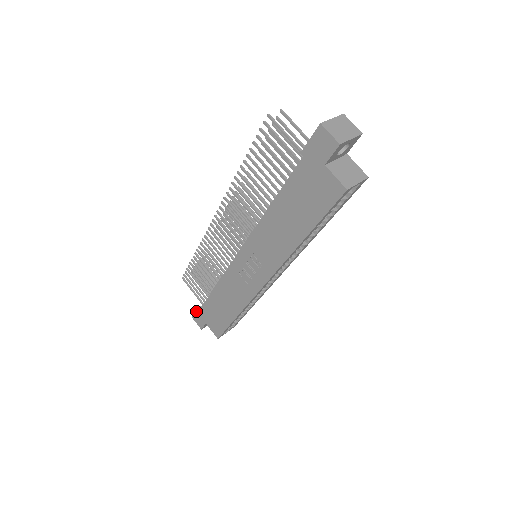
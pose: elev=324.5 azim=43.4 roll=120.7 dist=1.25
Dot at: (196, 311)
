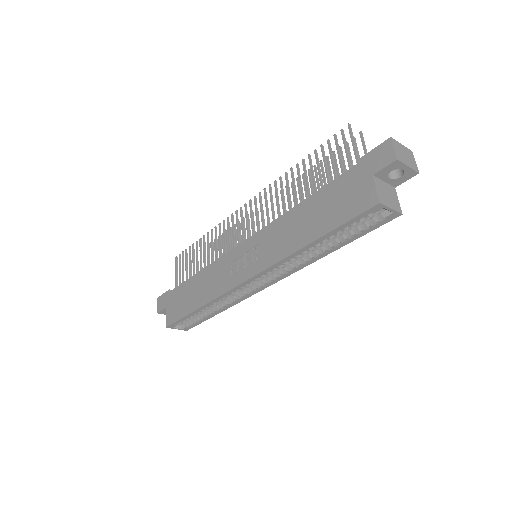
Dot at: (166, 292)
